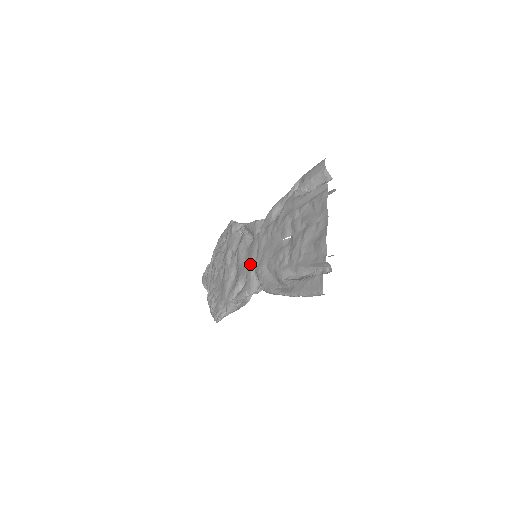
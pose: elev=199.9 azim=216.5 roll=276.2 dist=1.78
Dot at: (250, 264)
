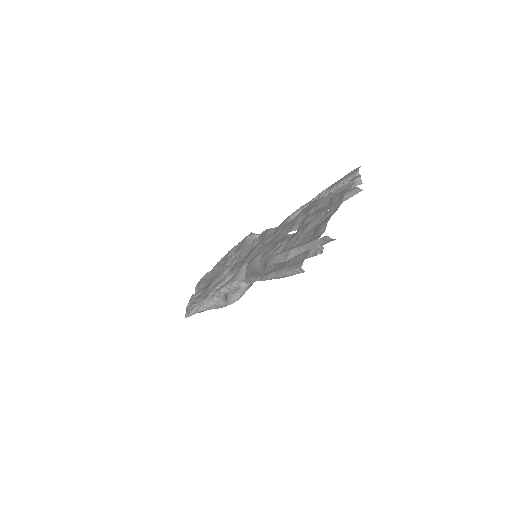
Dot at: (246, 259)
